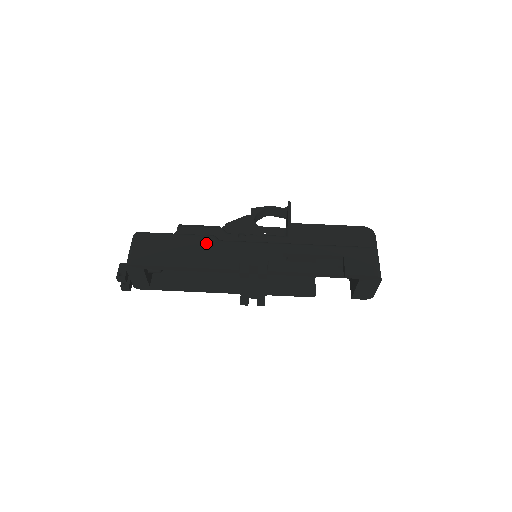
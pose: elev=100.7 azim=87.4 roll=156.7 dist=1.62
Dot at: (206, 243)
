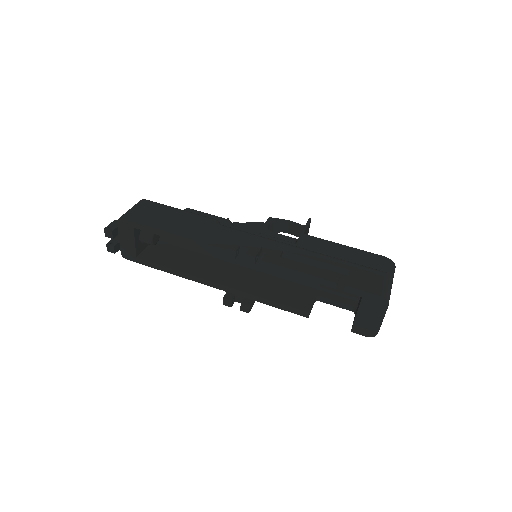
Dot at: (206, 222)
